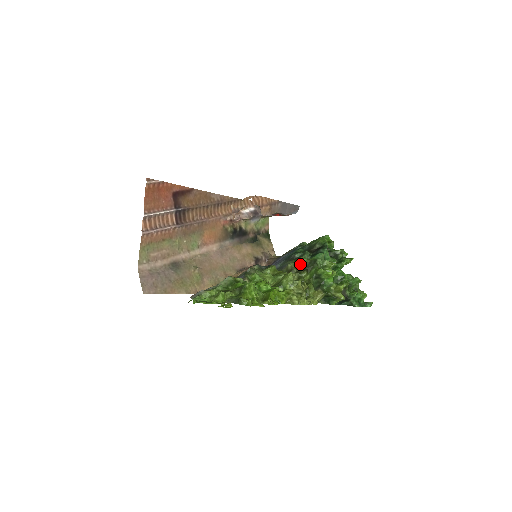
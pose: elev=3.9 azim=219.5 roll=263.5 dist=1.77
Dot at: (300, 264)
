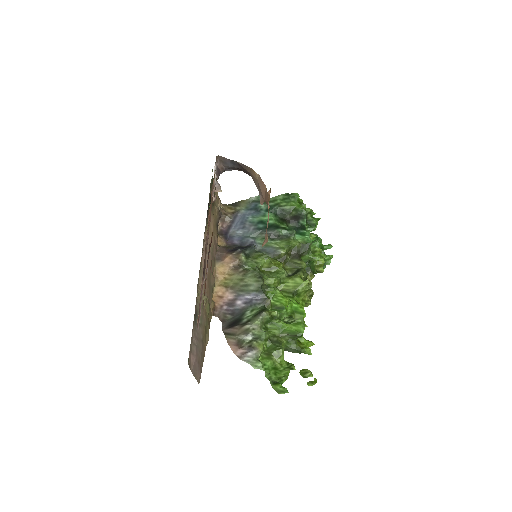
Dot at: (291, 248)
